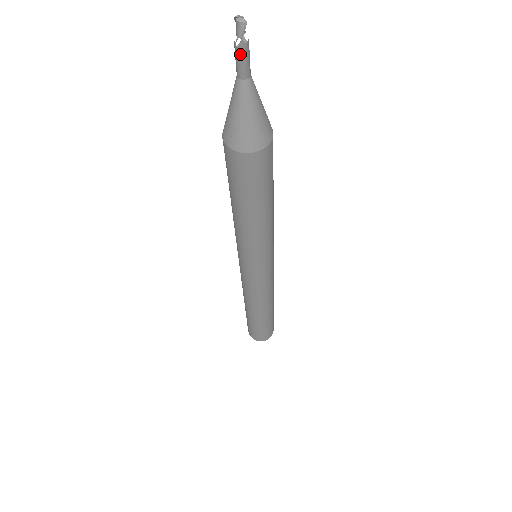
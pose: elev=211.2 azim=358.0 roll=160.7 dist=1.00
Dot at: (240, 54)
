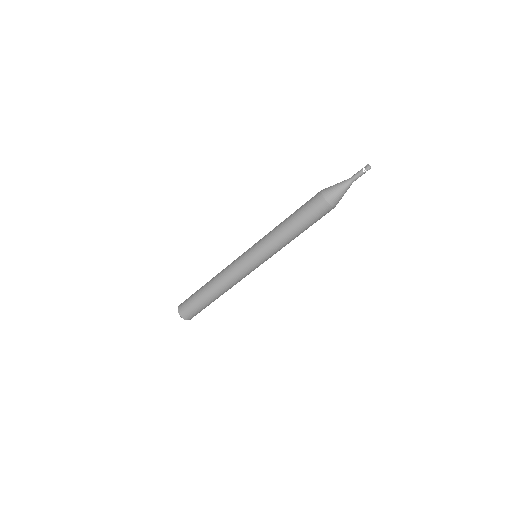
Dot at: (361, 175)
